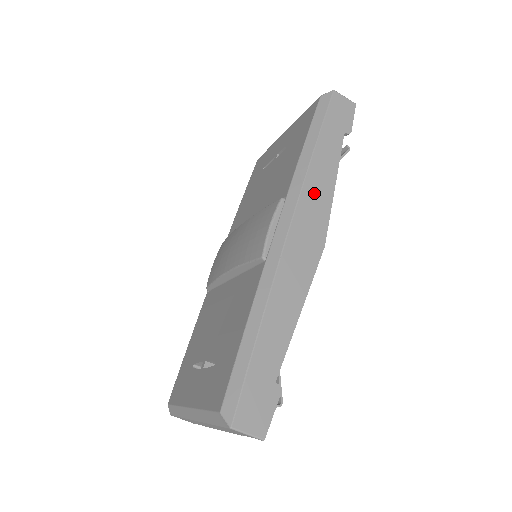
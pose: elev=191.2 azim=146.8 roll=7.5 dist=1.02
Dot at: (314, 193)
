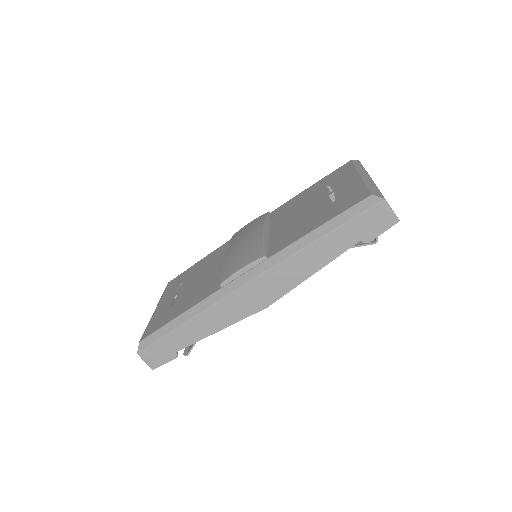
Dot at: (288, 271)
